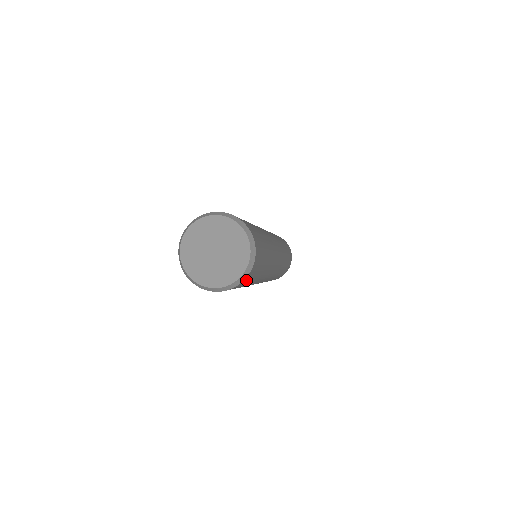
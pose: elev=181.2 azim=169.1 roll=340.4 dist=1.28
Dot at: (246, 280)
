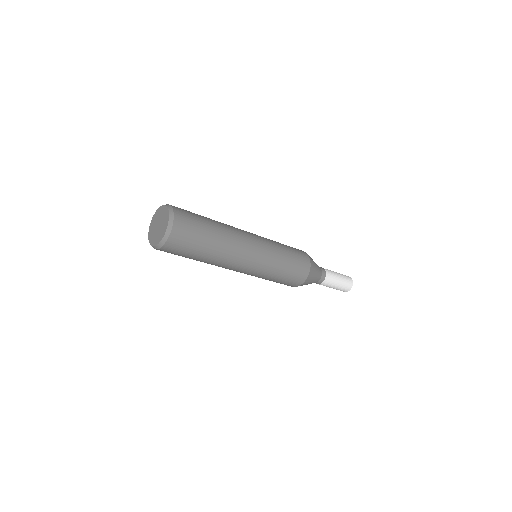
Dot at: (181, 227)
